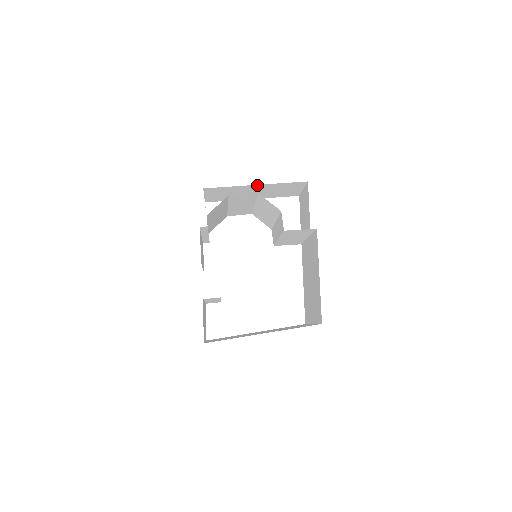
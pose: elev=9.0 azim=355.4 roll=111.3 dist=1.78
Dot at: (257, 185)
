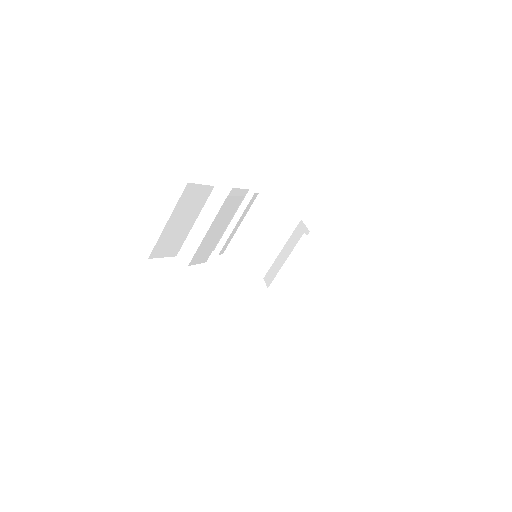
Dot at: occluded
